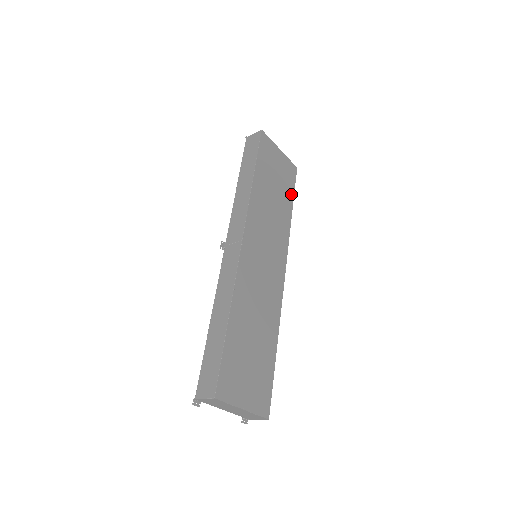
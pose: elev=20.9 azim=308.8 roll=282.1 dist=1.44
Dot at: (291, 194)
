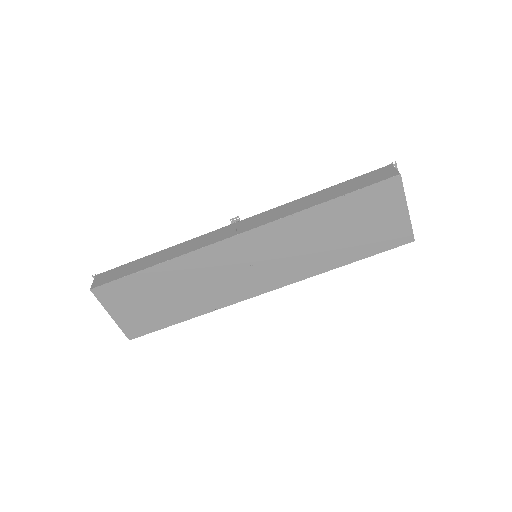
Dot at: (366, 253)
